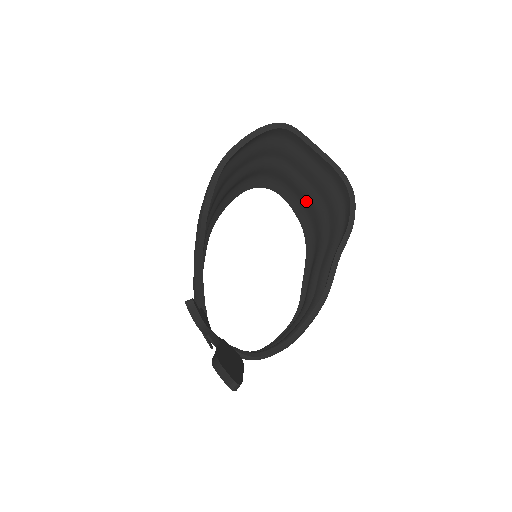
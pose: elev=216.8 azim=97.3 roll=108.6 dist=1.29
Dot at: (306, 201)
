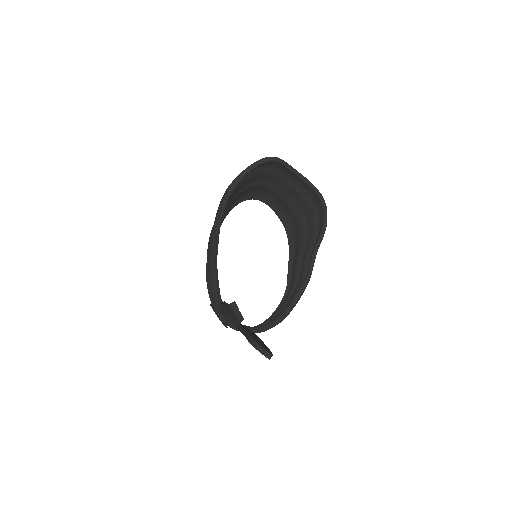
Dot at: (288, 209)
